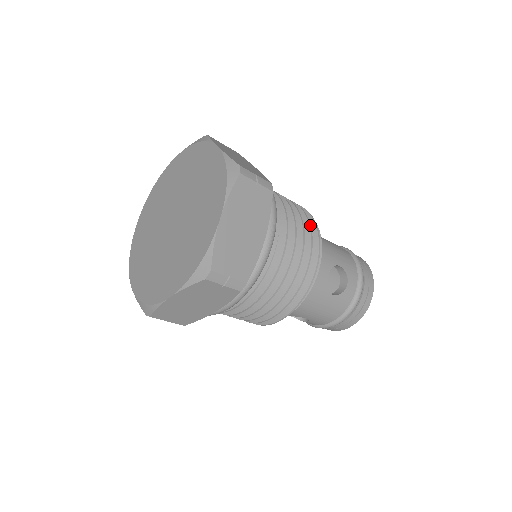
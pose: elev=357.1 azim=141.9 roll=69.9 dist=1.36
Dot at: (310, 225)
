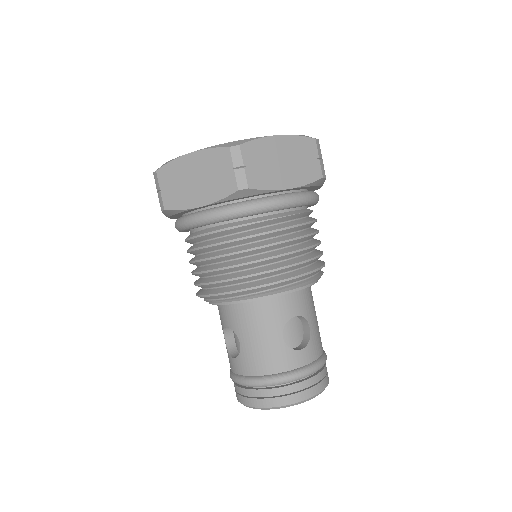
Dot at: (320, 256)
